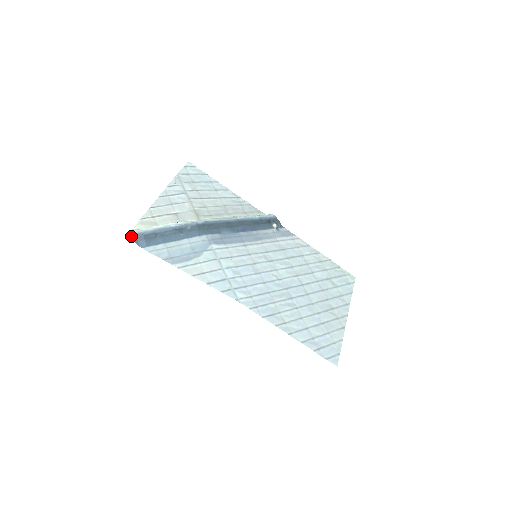
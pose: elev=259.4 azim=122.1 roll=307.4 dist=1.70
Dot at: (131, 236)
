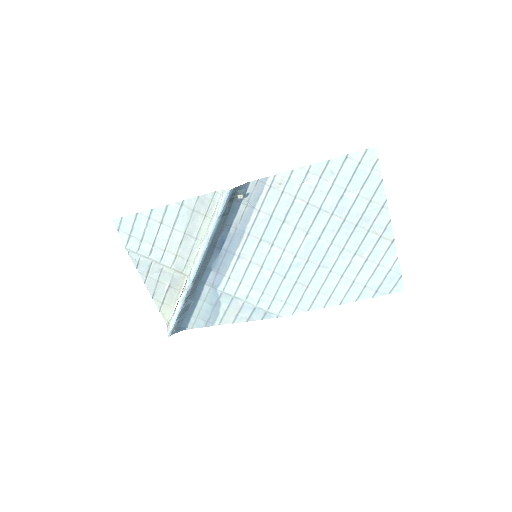
Dot at: (172, 334)
